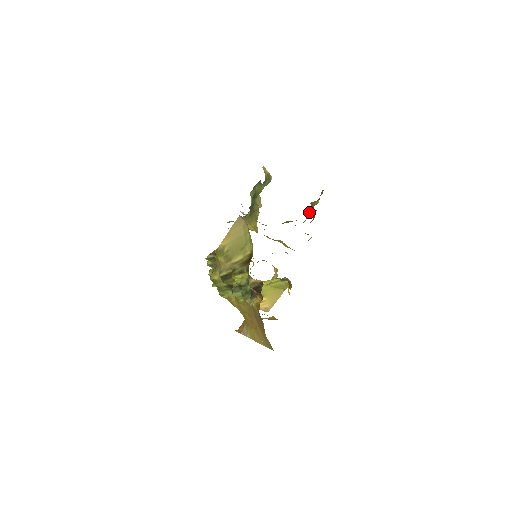
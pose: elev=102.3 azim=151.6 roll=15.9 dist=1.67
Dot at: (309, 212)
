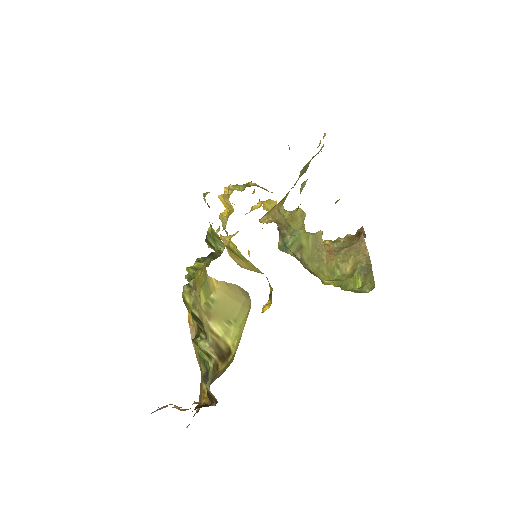
Dot at: (346, 264)
